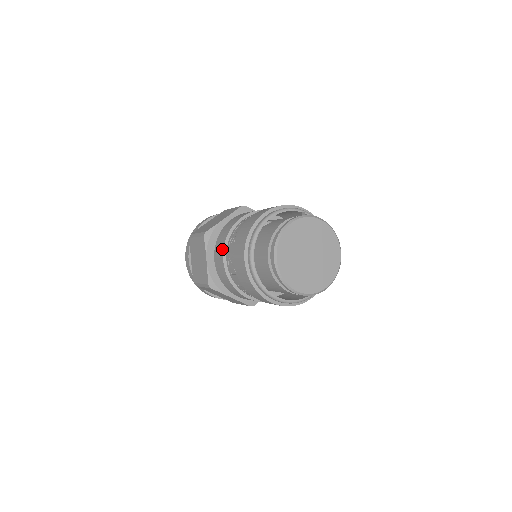
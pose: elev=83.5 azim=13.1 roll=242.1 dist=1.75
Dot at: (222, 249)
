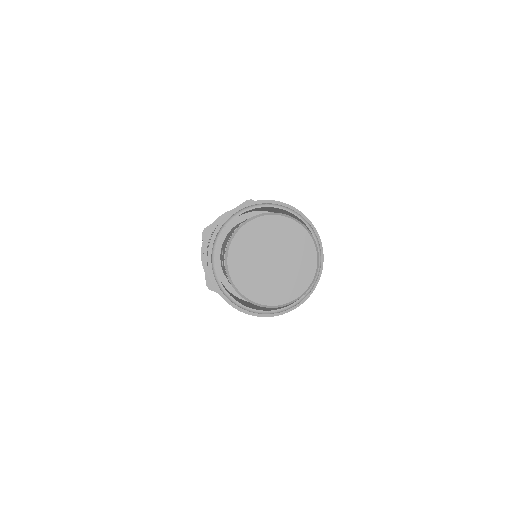
Dot at: occluded
